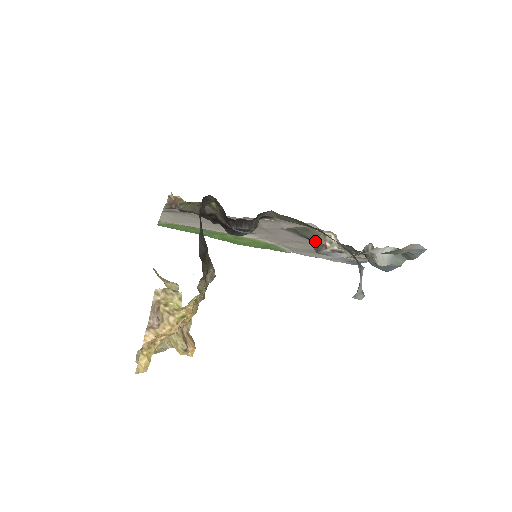
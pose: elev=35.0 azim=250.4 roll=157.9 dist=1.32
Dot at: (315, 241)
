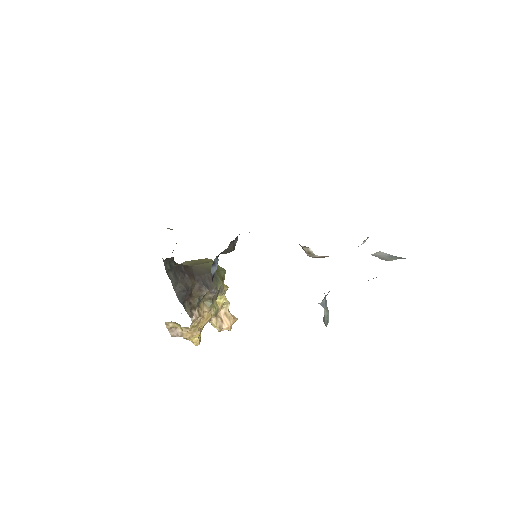
Dot at: occluded
